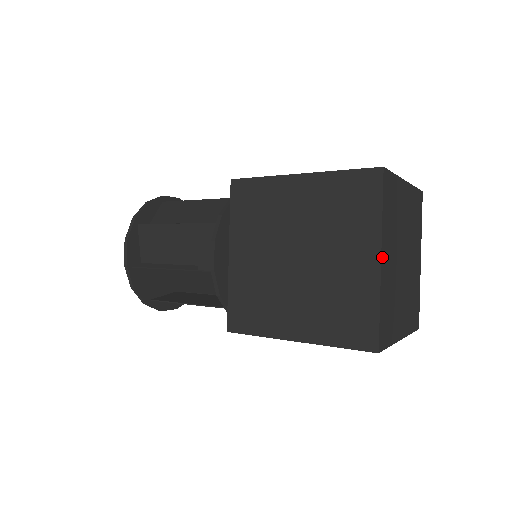
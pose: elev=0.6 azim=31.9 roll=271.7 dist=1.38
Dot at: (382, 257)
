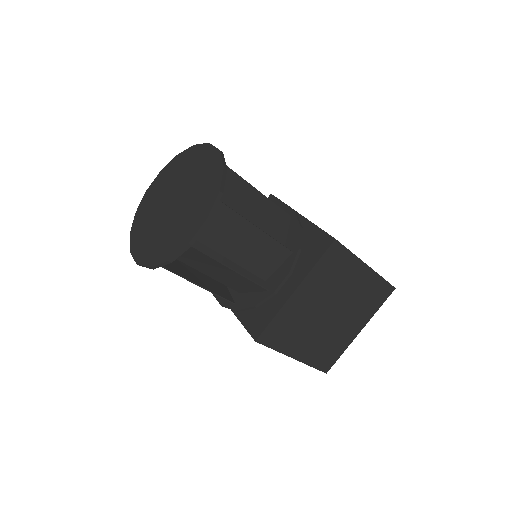
Dot at: (360, 329)
